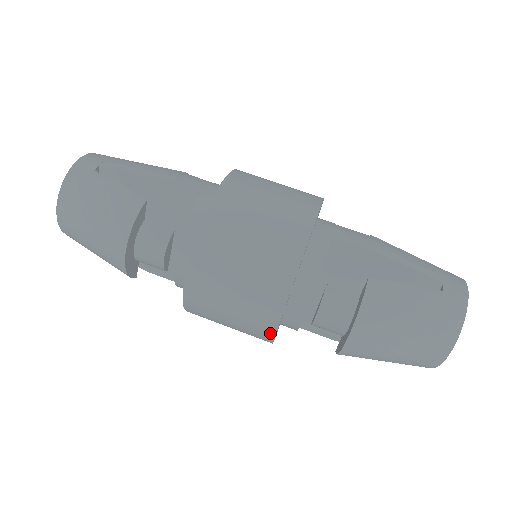
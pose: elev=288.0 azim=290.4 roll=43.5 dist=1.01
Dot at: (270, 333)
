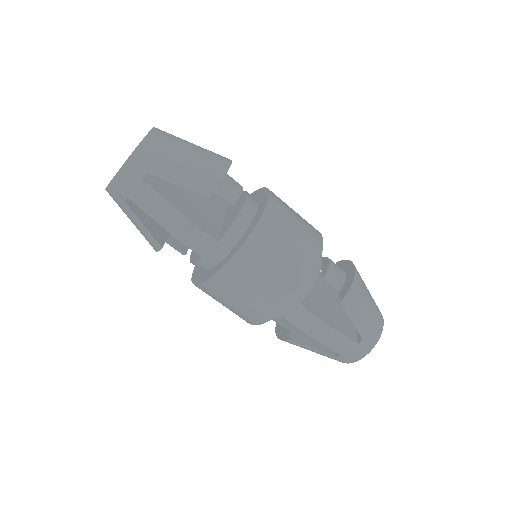
Dot at: occluded
